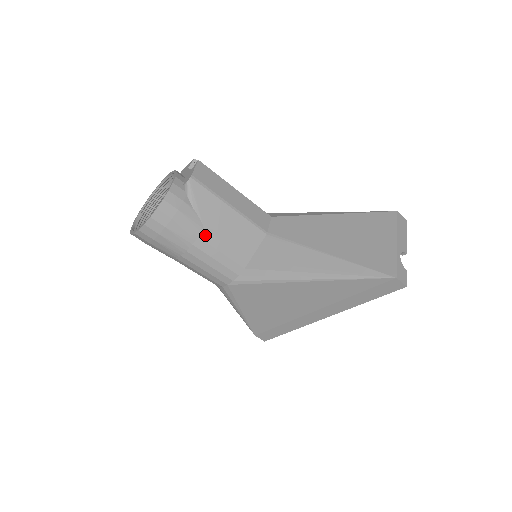
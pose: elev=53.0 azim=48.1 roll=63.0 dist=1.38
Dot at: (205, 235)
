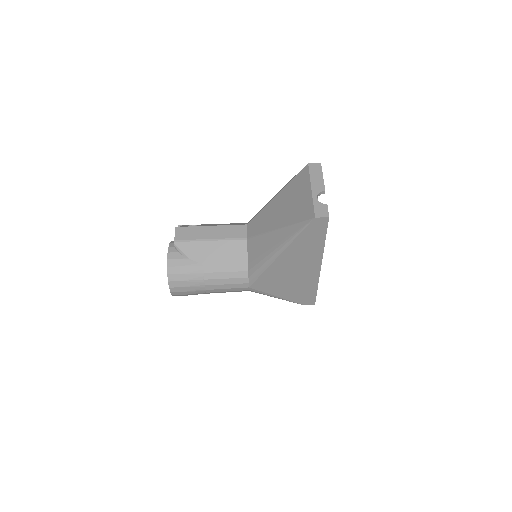
Dot at: (207, 269)
